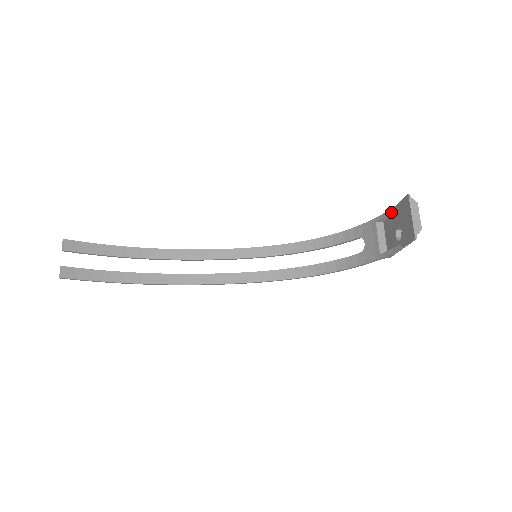
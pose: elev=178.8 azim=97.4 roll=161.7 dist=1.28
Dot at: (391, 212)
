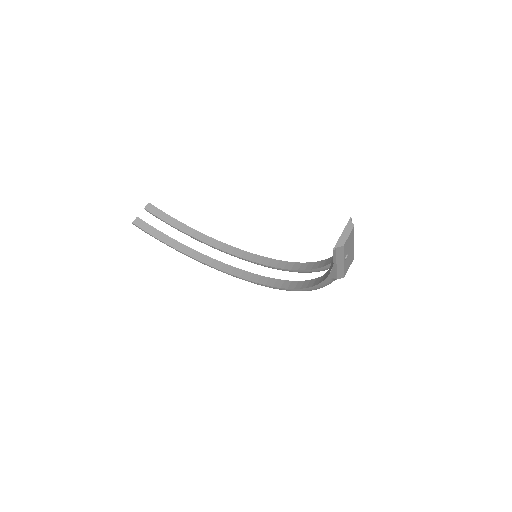
Dot at: occluded
